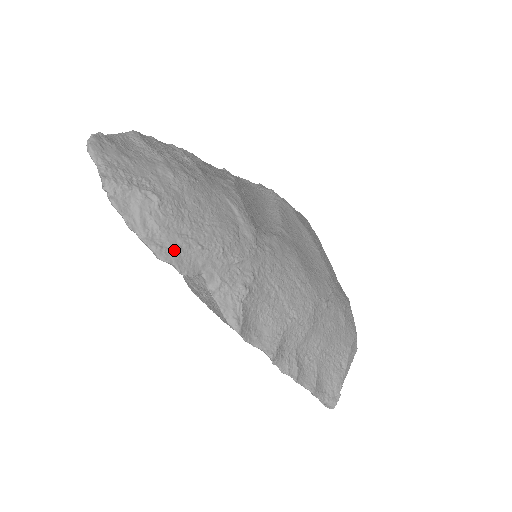
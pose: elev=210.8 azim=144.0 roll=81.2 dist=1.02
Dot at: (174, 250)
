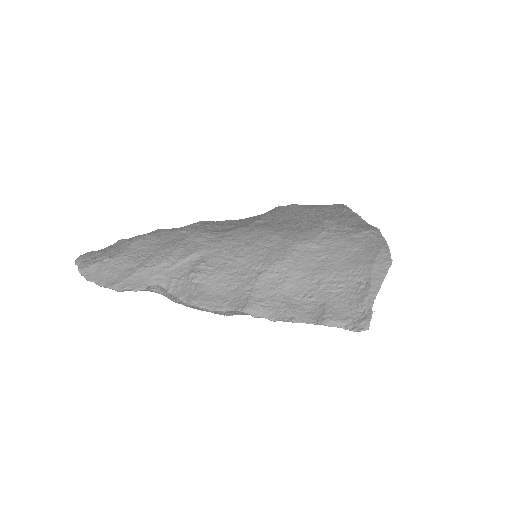
Dot at: (126, 280)
